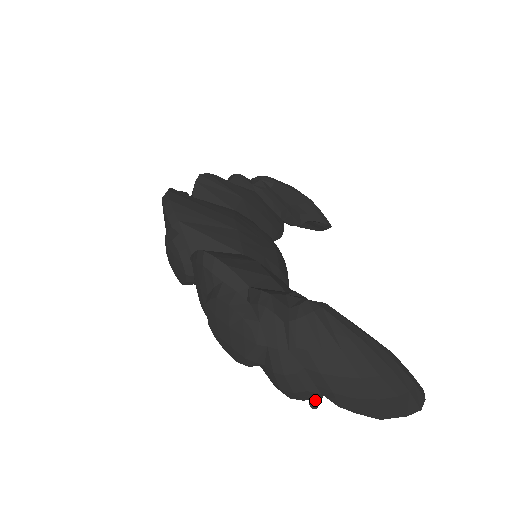
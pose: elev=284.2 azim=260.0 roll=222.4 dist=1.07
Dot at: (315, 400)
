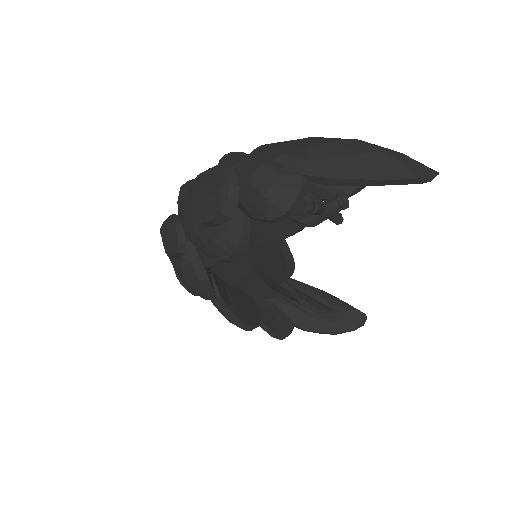
Dot at: (312, 206)
